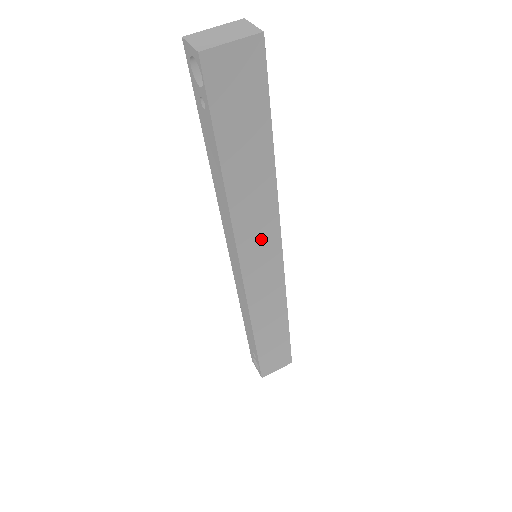
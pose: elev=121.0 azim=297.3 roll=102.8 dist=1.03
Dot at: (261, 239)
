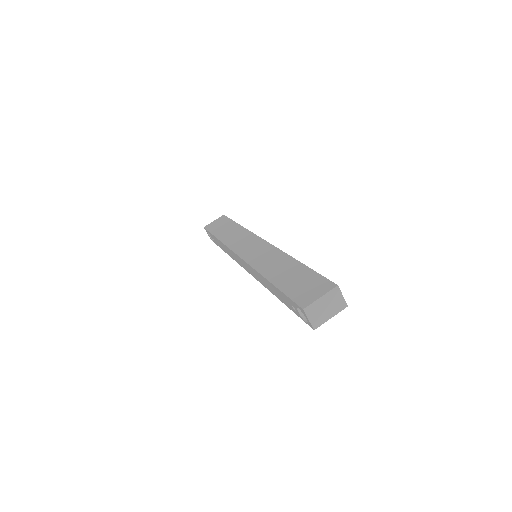
Dot at: occluded
